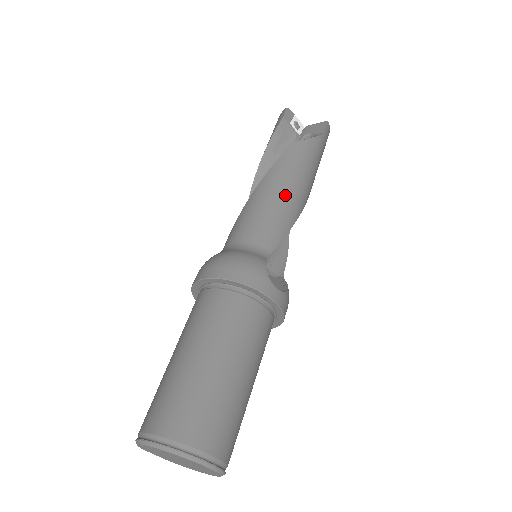
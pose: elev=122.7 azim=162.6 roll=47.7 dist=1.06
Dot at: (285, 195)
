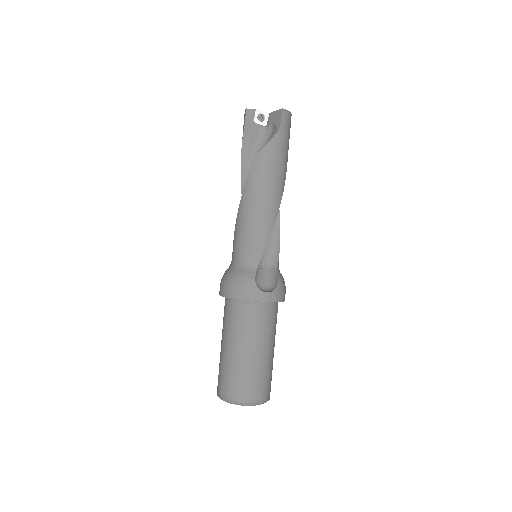
Dot at: (259, 211)
